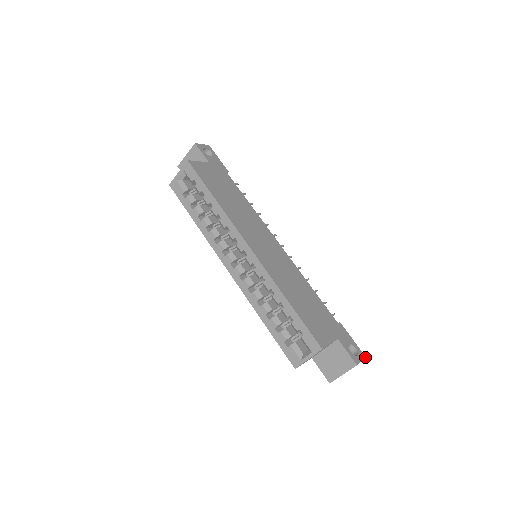
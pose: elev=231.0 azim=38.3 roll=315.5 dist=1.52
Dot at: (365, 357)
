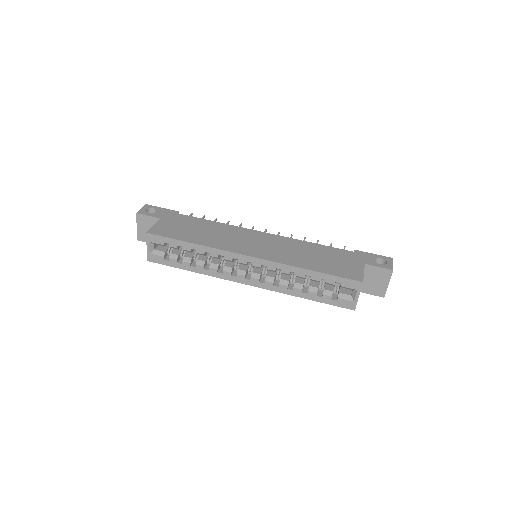
Dot at: (392, 259)
